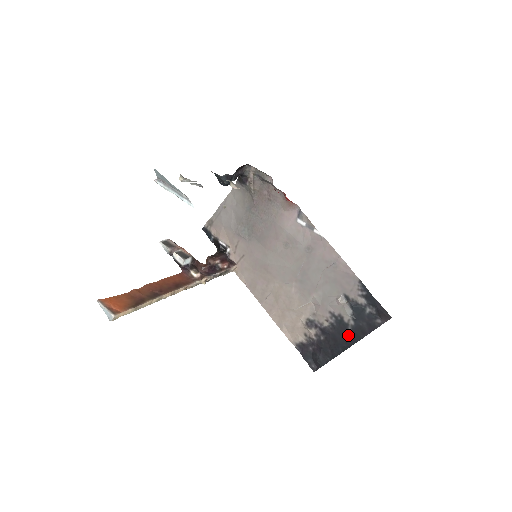
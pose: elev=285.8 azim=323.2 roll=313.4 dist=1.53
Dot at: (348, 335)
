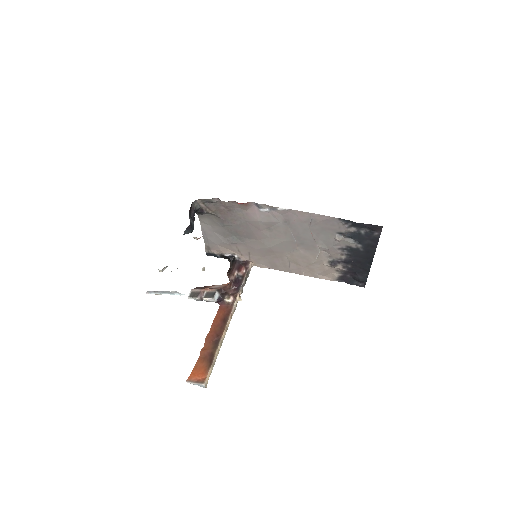
Dot at: (364, 254)
